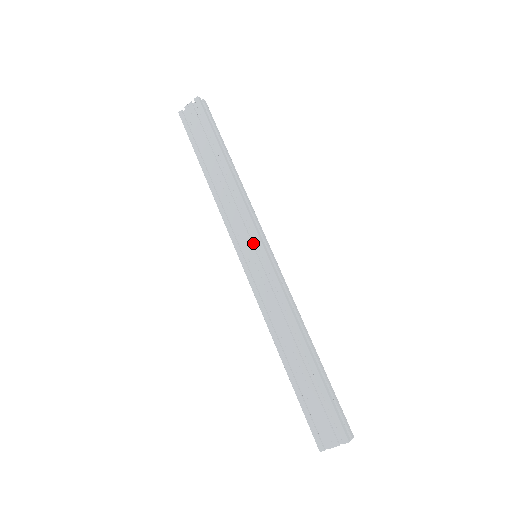
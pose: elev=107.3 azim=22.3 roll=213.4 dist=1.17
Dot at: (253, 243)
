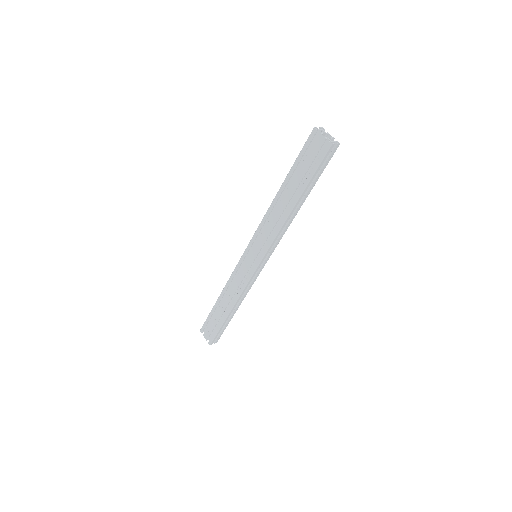
Dot at: (260, 253)
